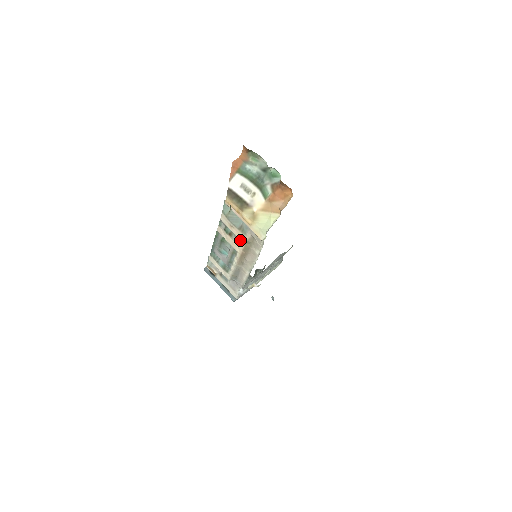
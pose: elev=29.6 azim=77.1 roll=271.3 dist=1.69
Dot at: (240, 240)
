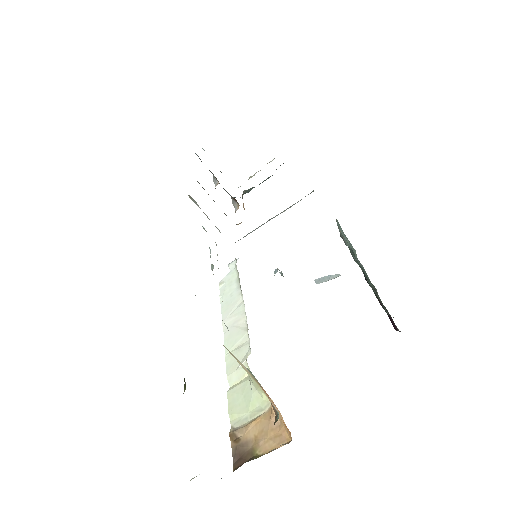
Dot at: occluded
